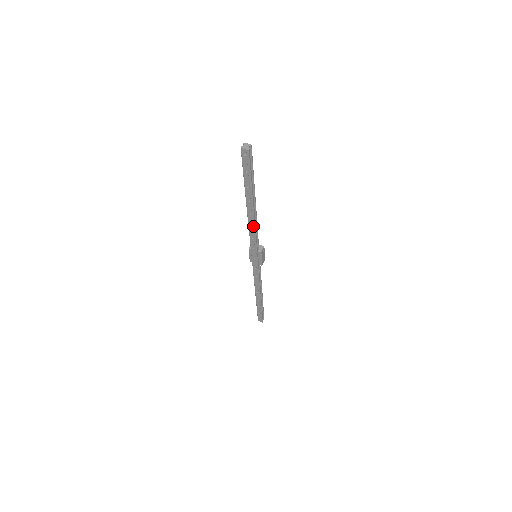
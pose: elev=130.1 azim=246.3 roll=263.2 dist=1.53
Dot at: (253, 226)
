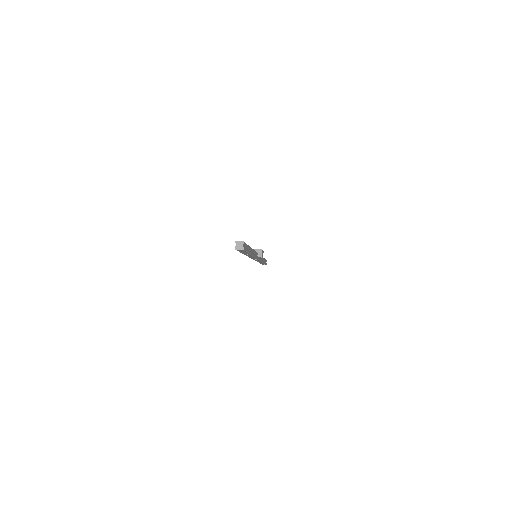
Dot at: occluded
